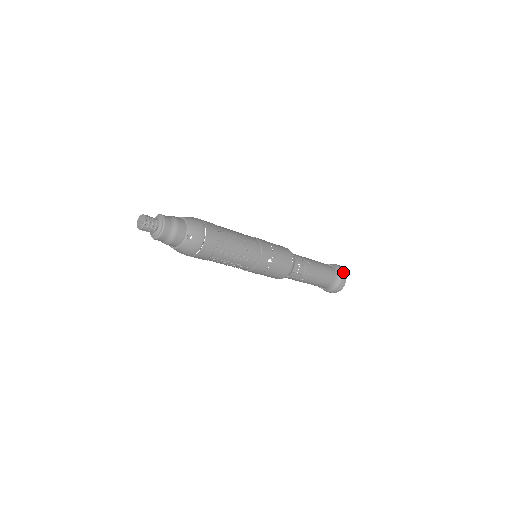
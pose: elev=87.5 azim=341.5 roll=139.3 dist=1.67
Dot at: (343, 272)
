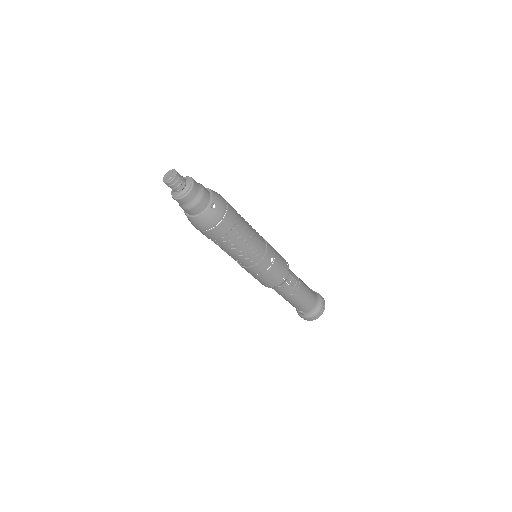
Dot at: (323, 299)
